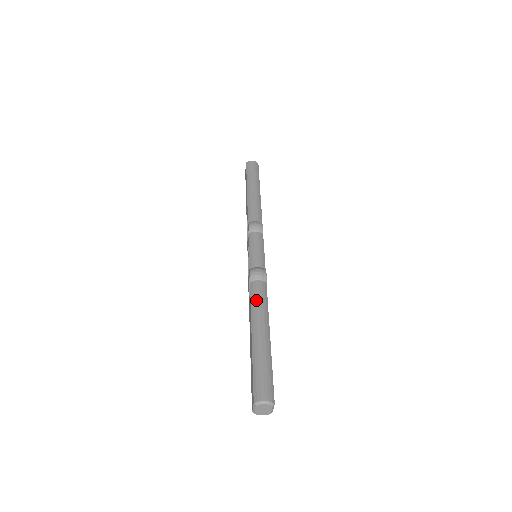
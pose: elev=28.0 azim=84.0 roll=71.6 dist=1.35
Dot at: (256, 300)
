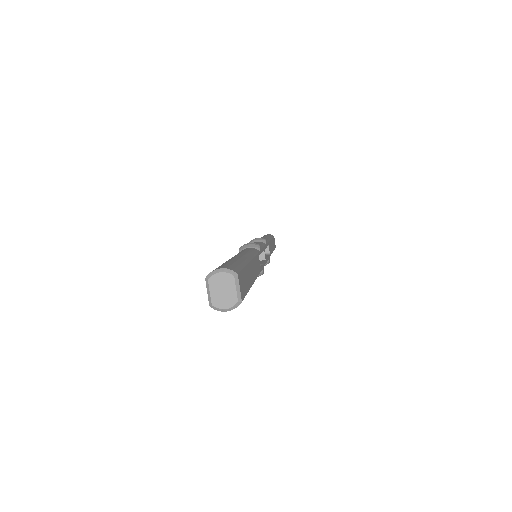
Dot at: occluded
